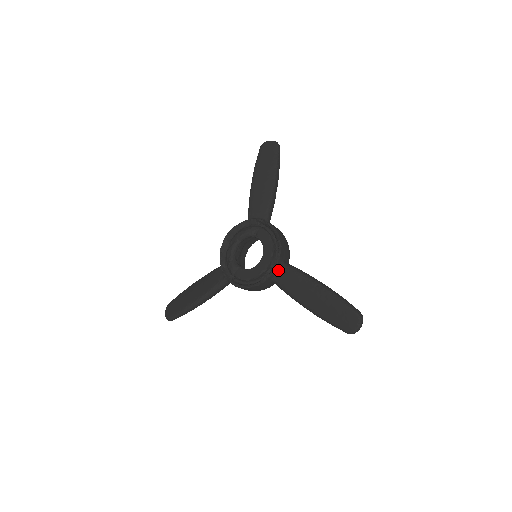
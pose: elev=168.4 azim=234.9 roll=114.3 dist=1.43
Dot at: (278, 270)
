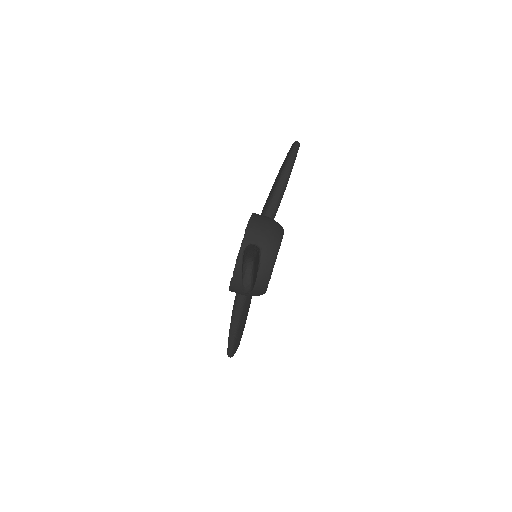
Dot at: occluded
